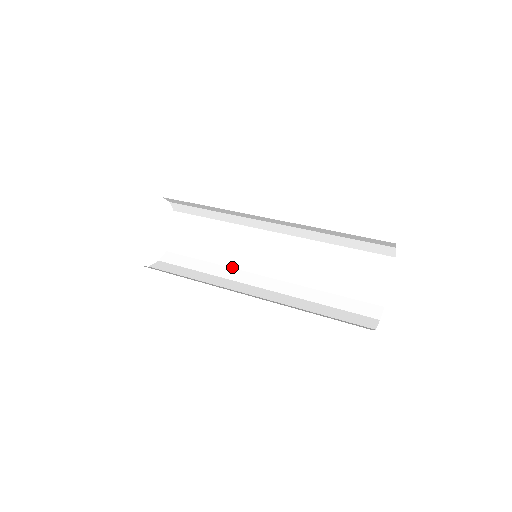
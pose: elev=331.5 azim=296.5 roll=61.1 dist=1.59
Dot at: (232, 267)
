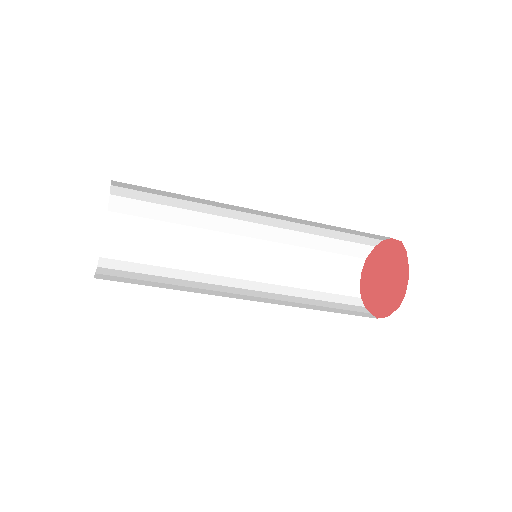
Dot at: (204, 293)
